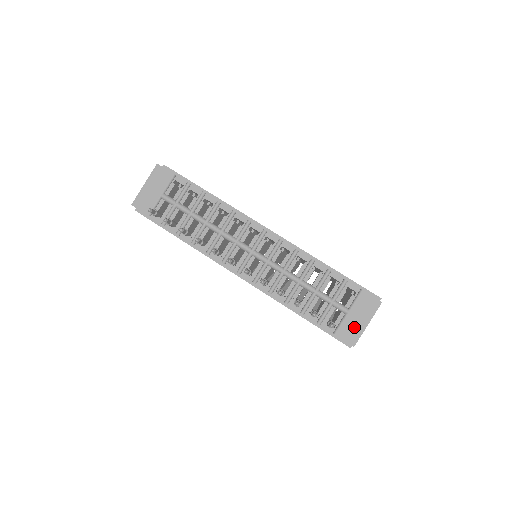
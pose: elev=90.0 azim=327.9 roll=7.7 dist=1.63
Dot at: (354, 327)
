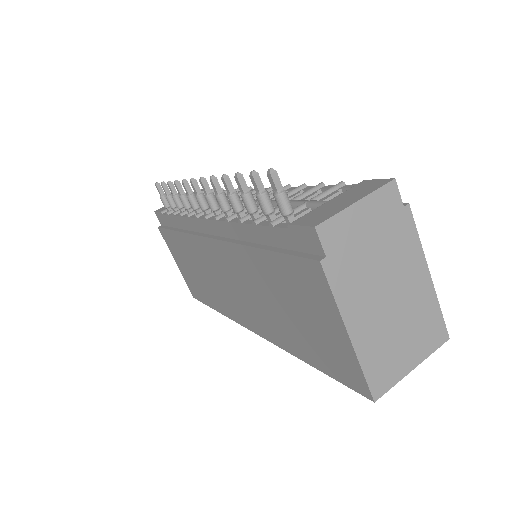
Dot at: (328, 210)
